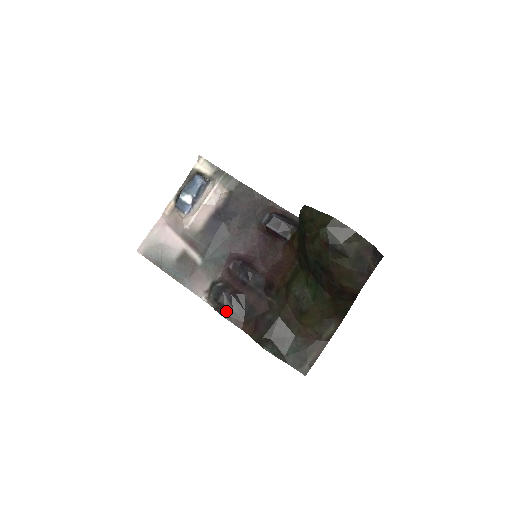
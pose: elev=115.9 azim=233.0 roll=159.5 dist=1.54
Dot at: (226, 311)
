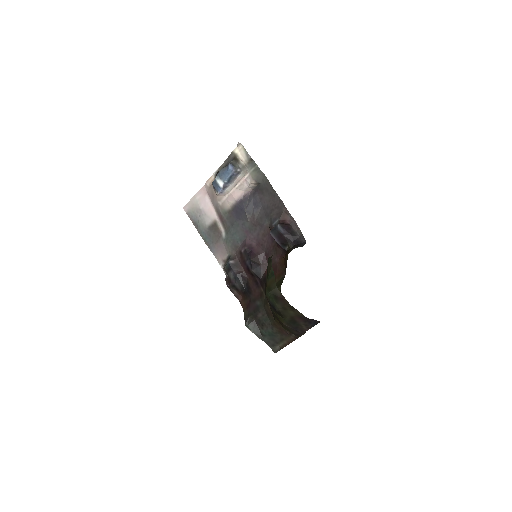
Dot at: (231, 284)
